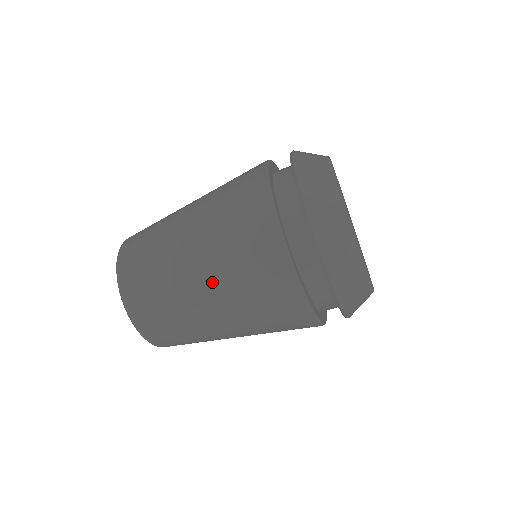
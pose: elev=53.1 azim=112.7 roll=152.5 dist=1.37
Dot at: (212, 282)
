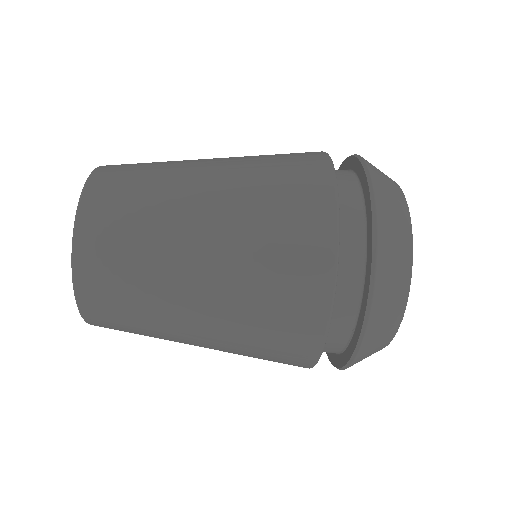
Dot at: (216, 324)
